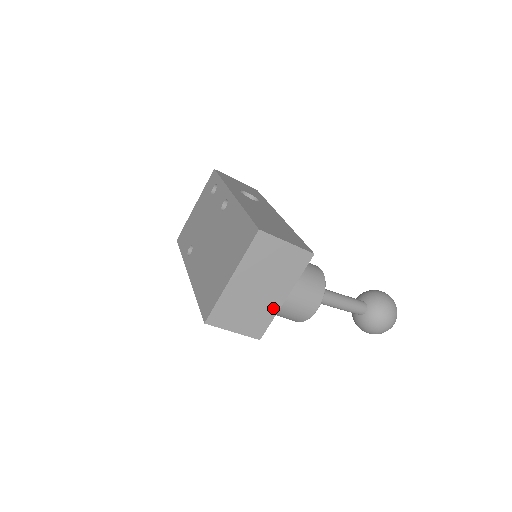
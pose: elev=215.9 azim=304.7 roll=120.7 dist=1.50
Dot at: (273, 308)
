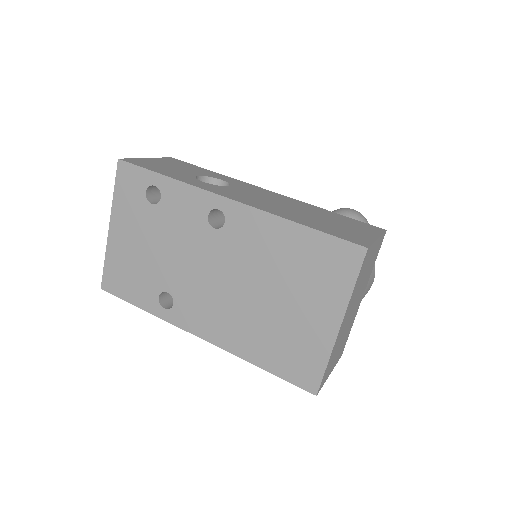
Dot at: (354, 316)
